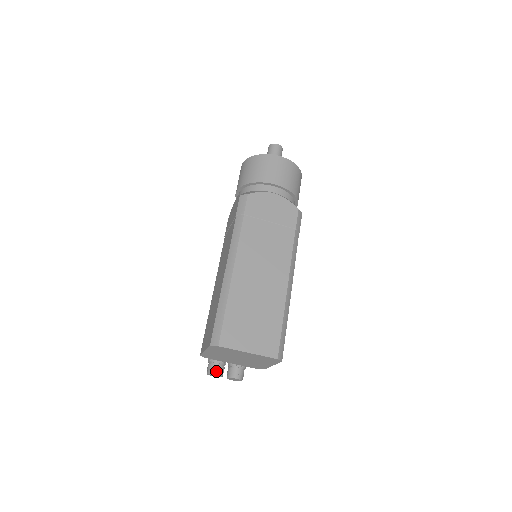
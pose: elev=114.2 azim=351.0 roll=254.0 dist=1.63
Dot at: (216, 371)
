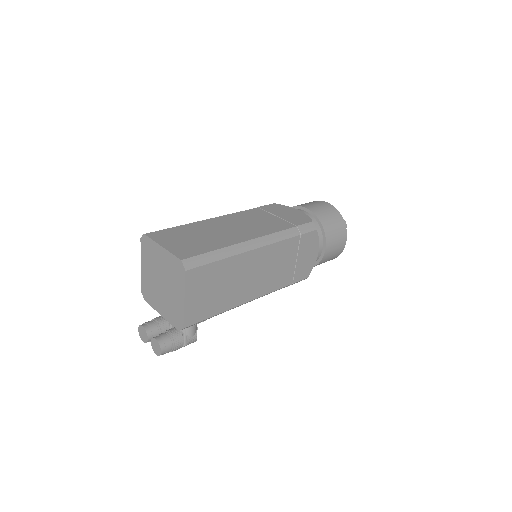
Dot at: (146, 325)
